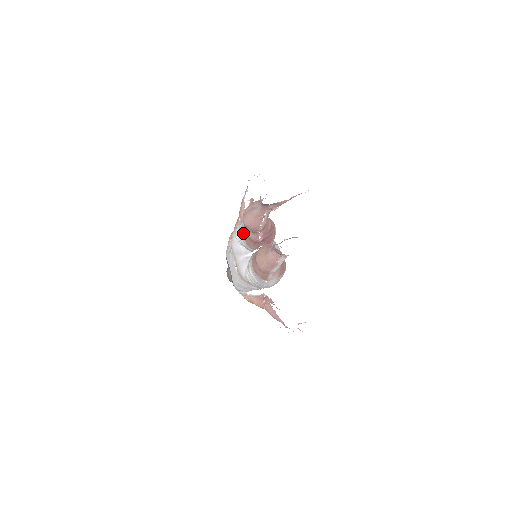
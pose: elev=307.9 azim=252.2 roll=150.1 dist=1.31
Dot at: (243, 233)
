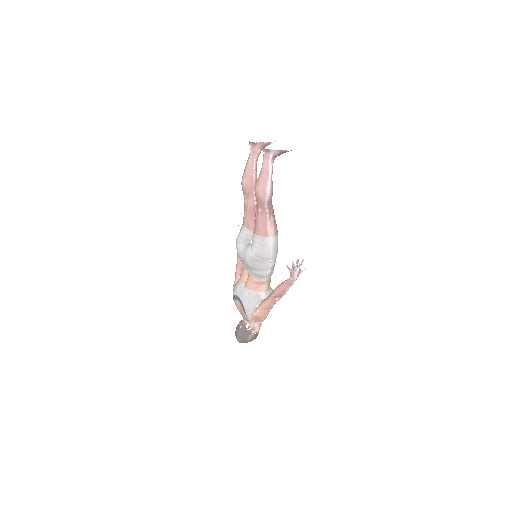
Dot at: (243, 221)
